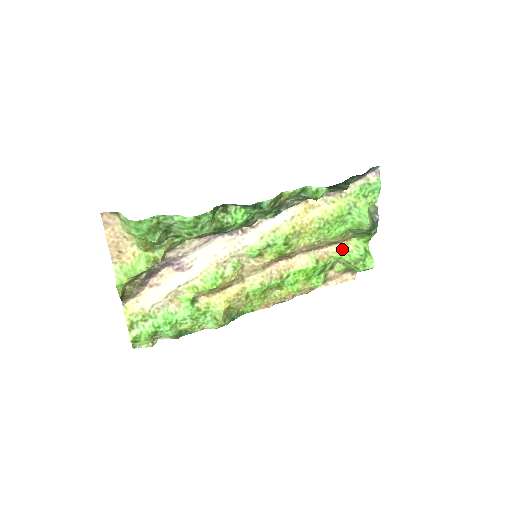
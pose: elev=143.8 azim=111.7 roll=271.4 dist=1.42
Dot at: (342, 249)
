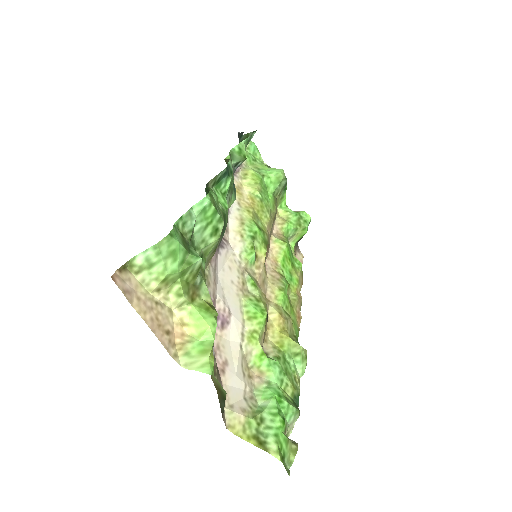
Dot at: (282, 222)
